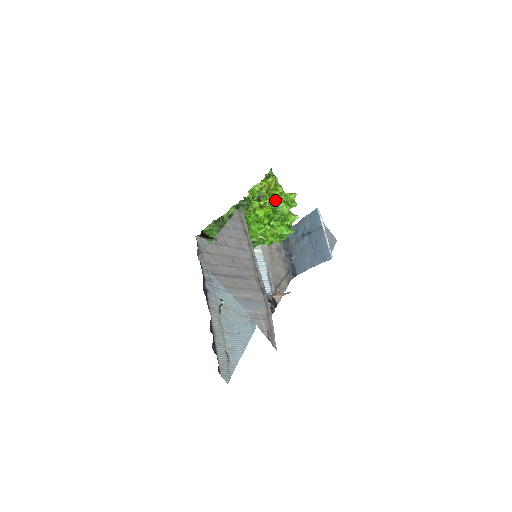
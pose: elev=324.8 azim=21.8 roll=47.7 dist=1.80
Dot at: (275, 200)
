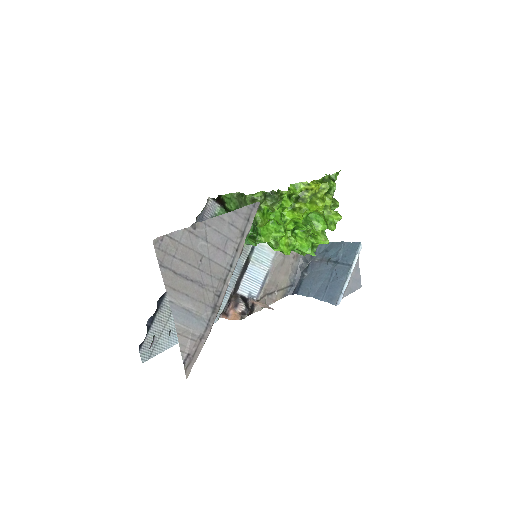
Dot at: occluded
